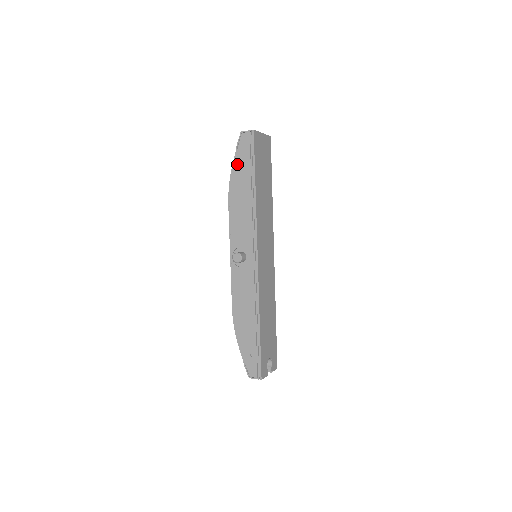
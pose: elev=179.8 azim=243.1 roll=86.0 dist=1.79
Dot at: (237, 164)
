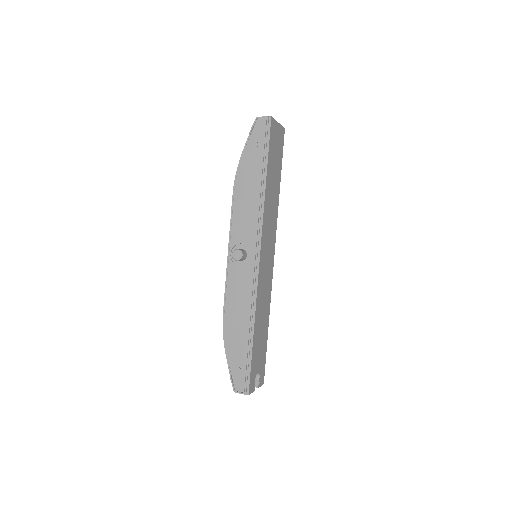
Dot at: (248, 152)
